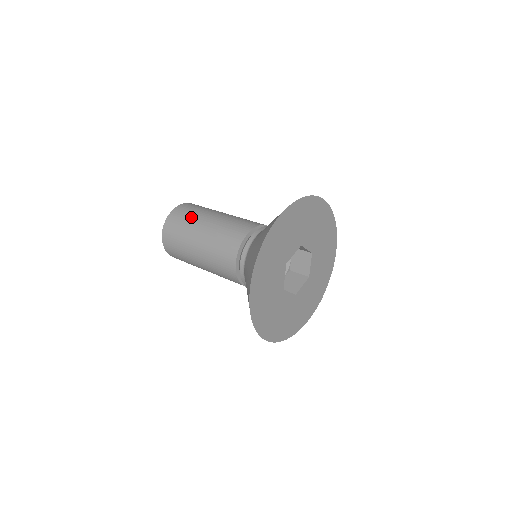
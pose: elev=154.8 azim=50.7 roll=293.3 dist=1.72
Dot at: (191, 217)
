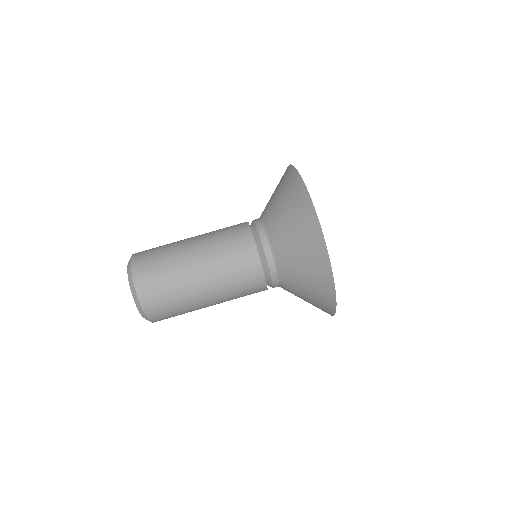
Dot at: (180, 304)
